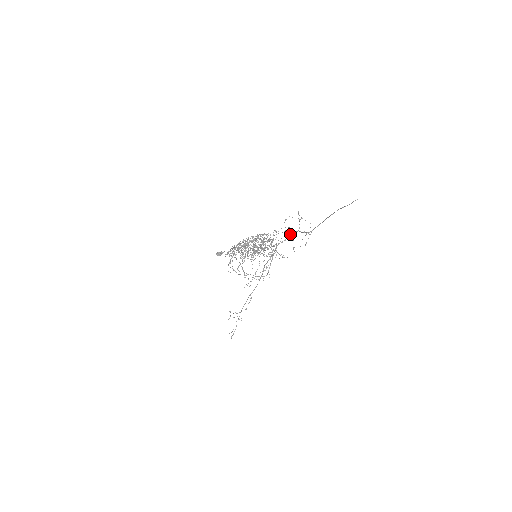
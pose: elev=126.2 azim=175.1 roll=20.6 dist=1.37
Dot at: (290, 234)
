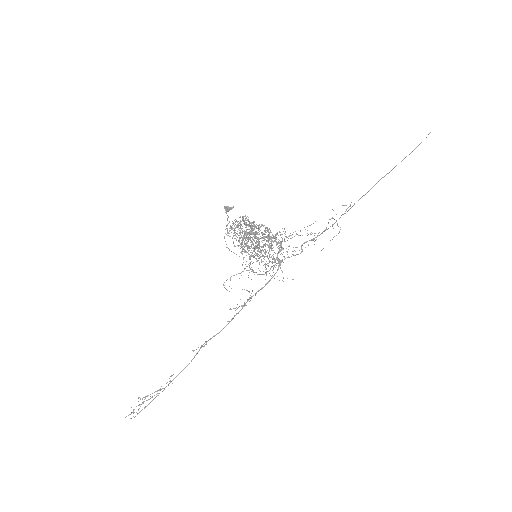
Dot at: occluded
